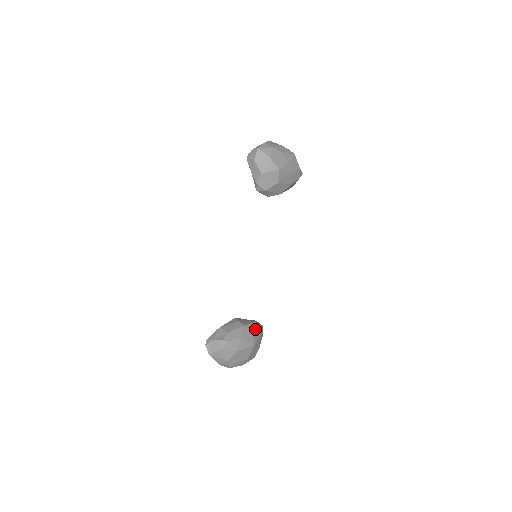
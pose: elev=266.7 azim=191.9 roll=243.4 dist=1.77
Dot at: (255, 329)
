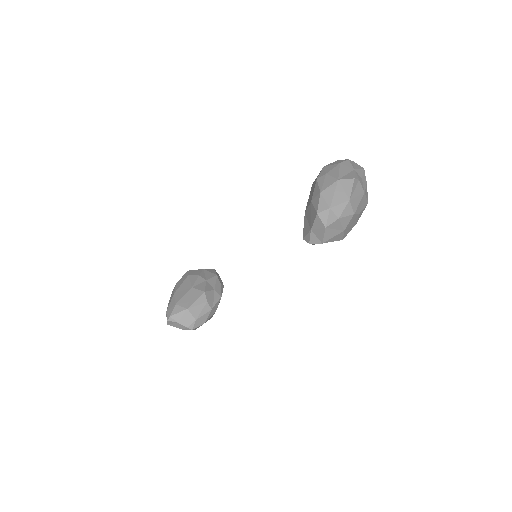
Dot at: occluded
